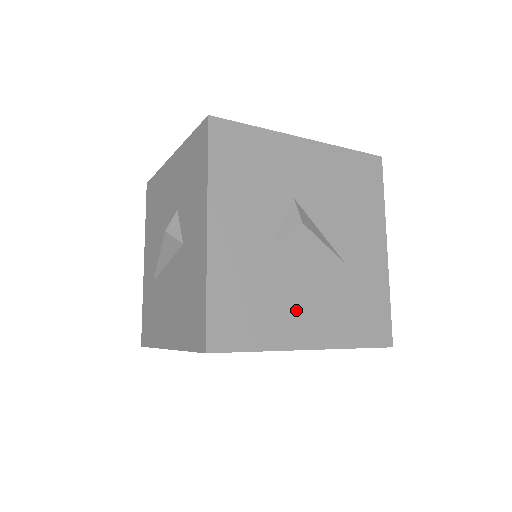
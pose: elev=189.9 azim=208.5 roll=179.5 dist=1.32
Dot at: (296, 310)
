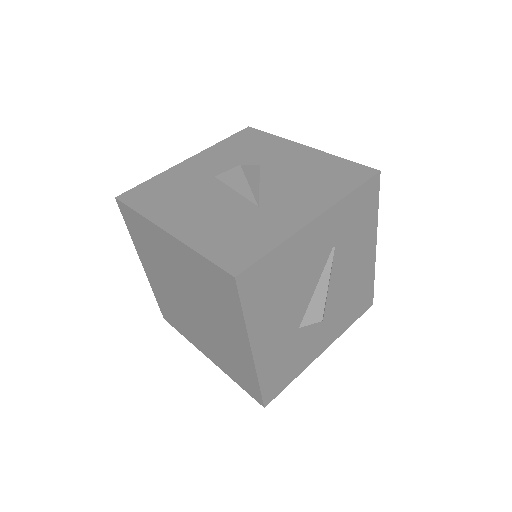
Dot at: (187, 209)
